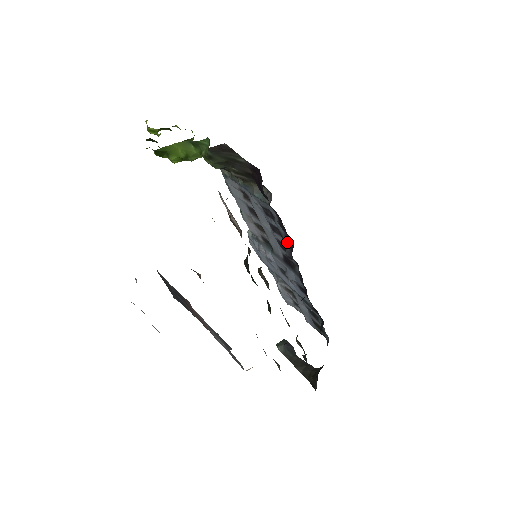
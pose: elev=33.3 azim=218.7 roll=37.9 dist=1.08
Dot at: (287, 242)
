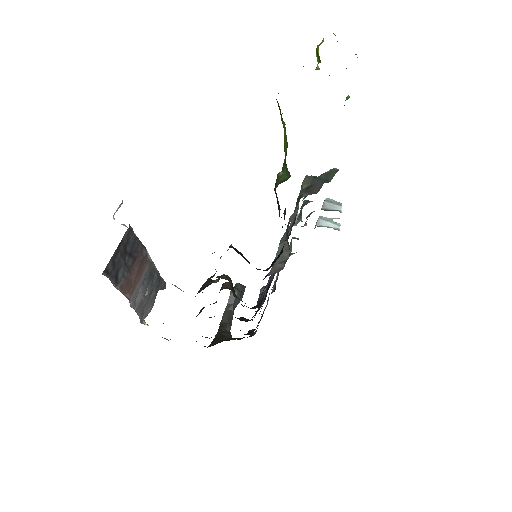
Dot at: occluded
